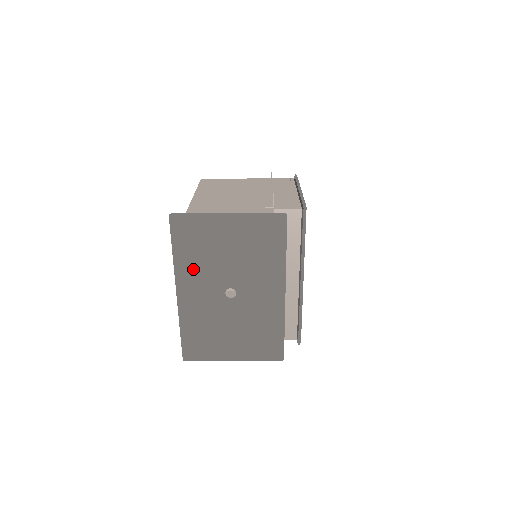
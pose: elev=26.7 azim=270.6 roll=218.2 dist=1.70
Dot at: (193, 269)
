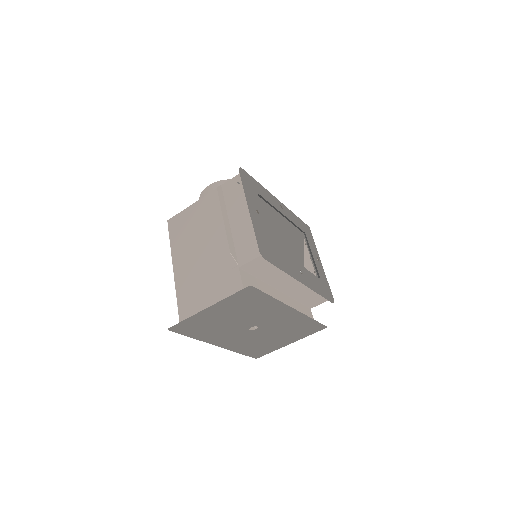
Dot at: (215, 335)
